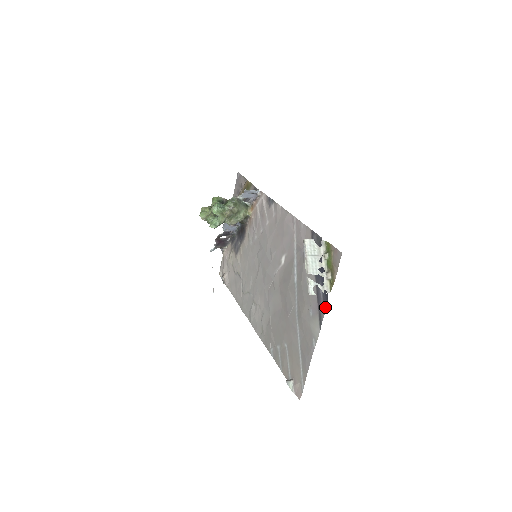
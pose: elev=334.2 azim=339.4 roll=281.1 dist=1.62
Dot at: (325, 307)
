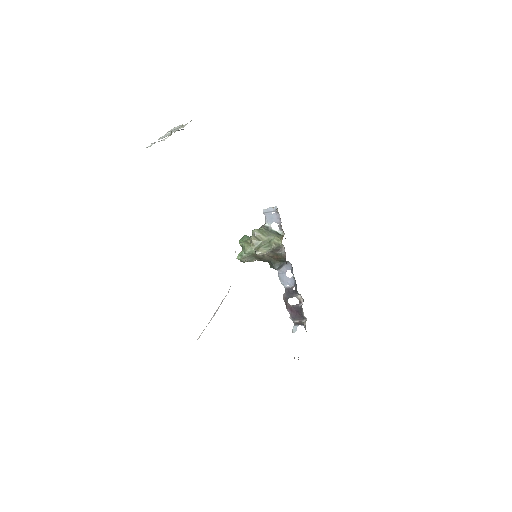
Dot at: occluded
